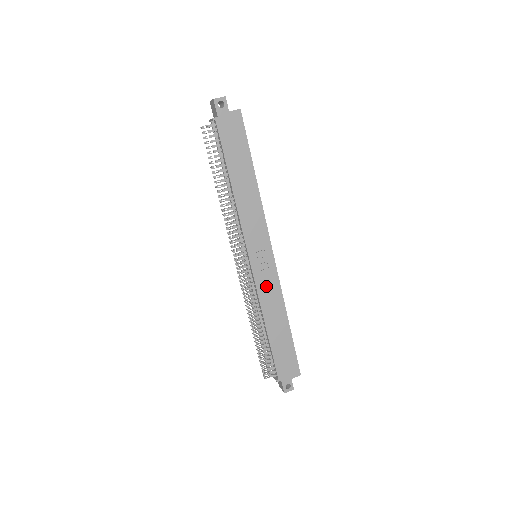
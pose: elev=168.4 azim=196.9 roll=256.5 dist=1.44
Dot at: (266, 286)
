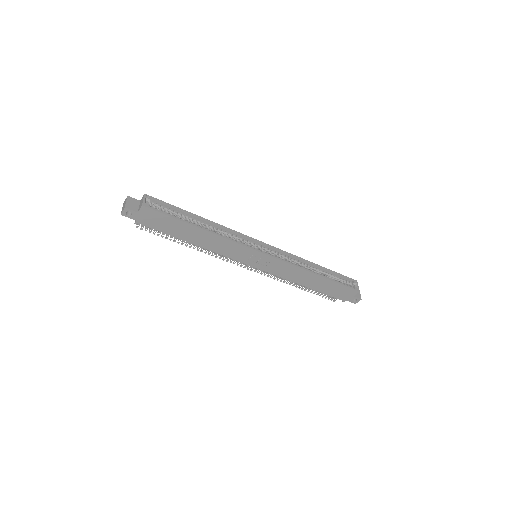
Dot at: (279, 270)
